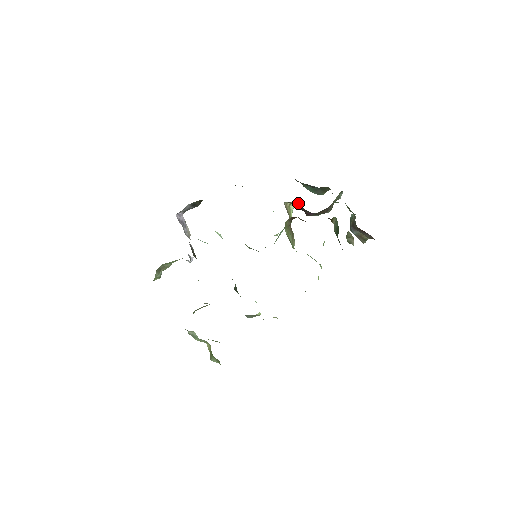
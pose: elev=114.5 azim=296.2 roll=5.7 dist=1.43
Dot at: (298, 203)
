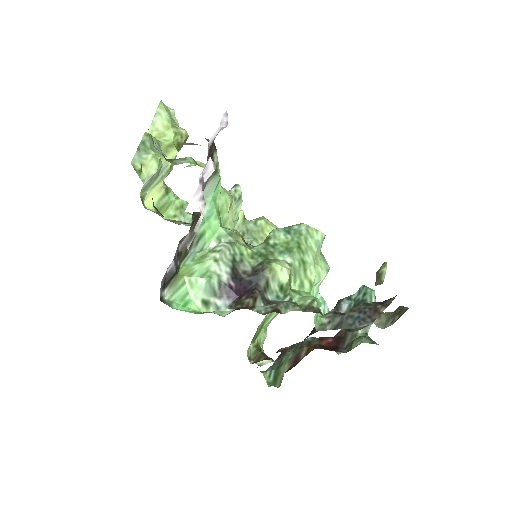
Dot at: occluded
